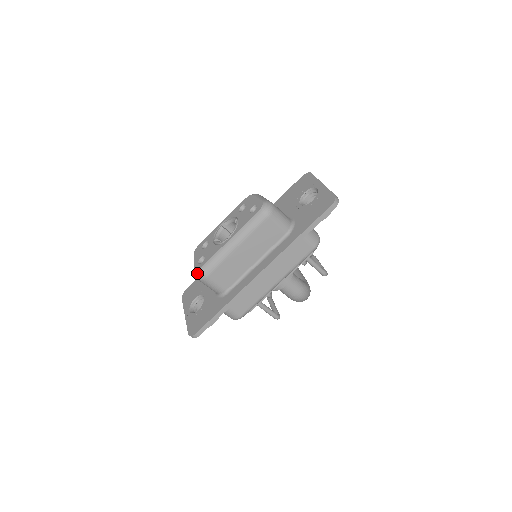
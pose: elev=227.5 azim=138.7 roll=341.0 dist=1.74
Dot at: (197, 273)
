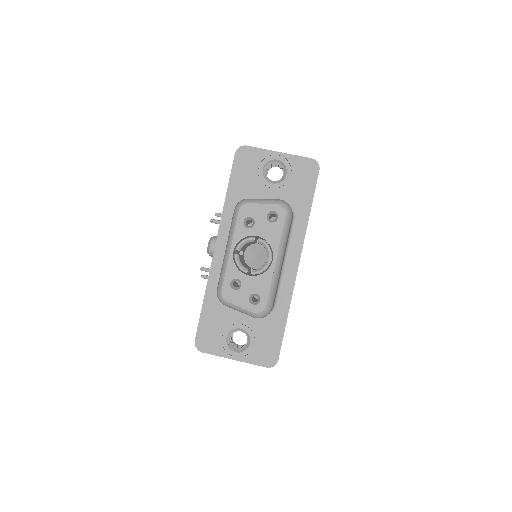
Dot at: (264, 313)
